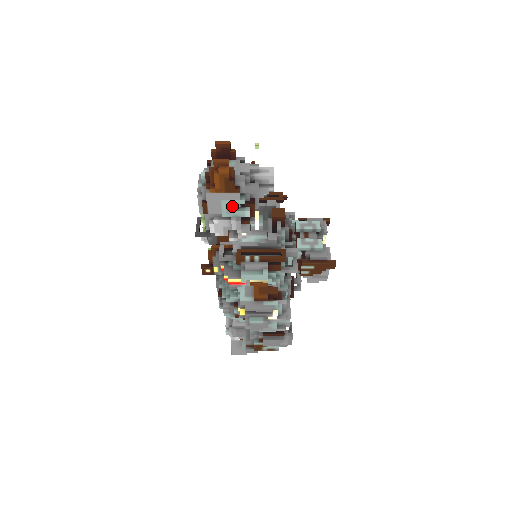
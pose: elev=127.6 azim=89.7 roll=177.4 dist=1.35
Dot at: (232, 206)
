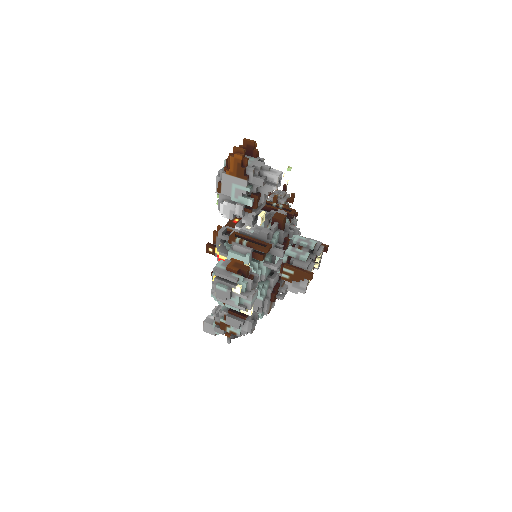
Dot at: (240, 191)
